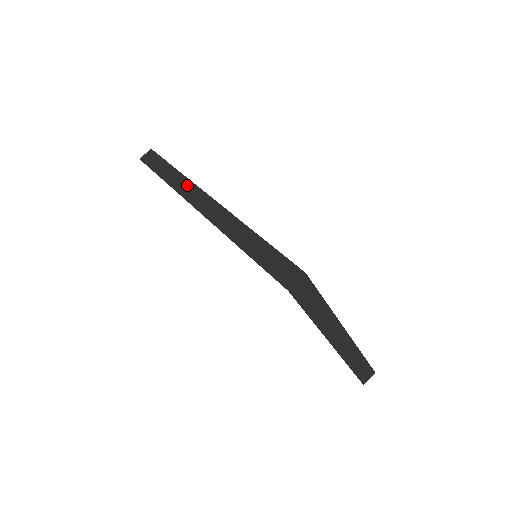
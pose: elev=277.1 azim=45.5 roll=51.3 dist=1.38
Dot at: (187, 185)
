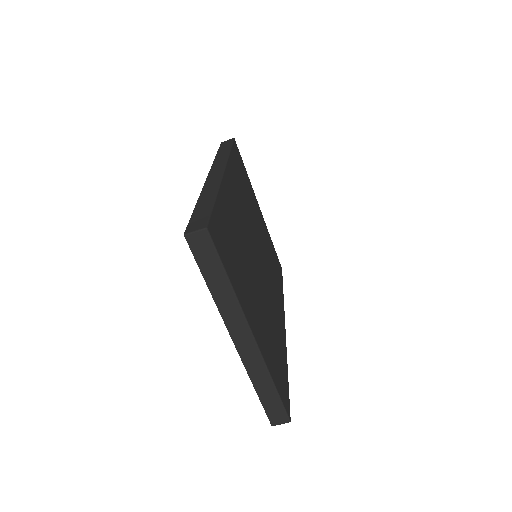
Dot at: (222, 161)
